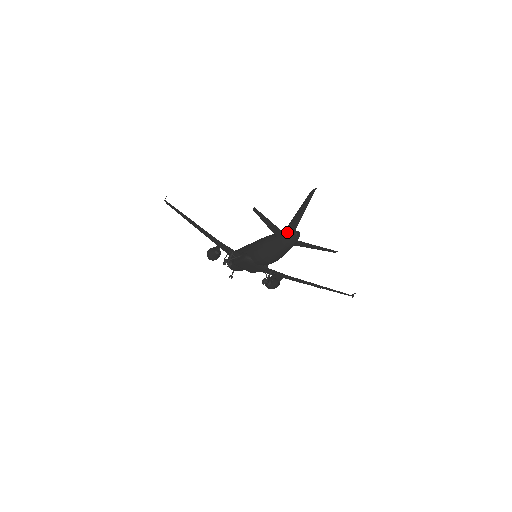
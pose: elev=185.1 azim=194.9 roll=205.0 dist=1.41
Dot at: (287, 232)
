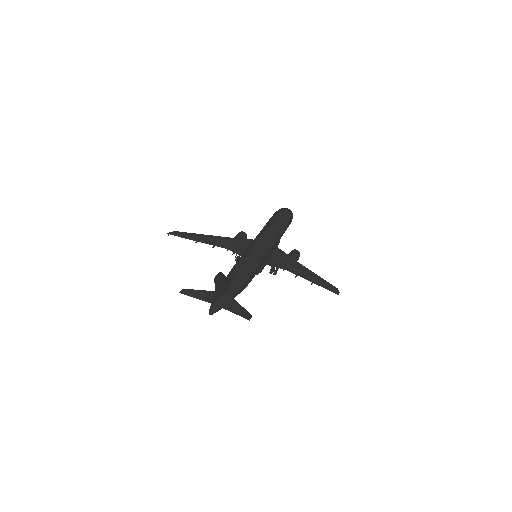
Dot at: (211, 303)
